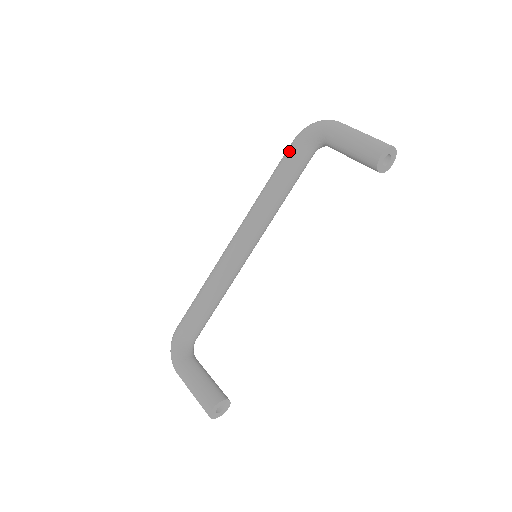
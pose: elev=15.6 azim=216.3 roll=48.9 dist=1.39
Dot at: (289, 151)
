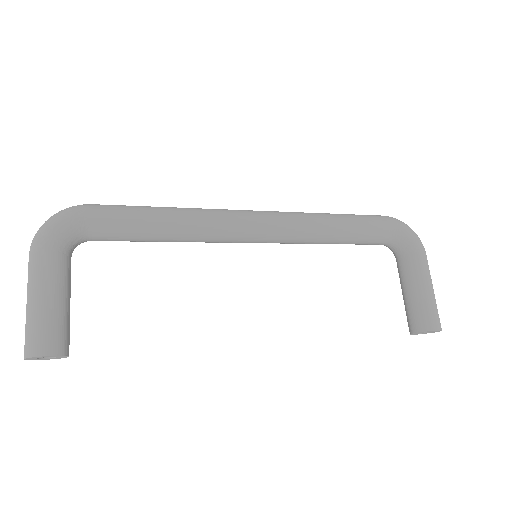
Dot at: (379, 222)
